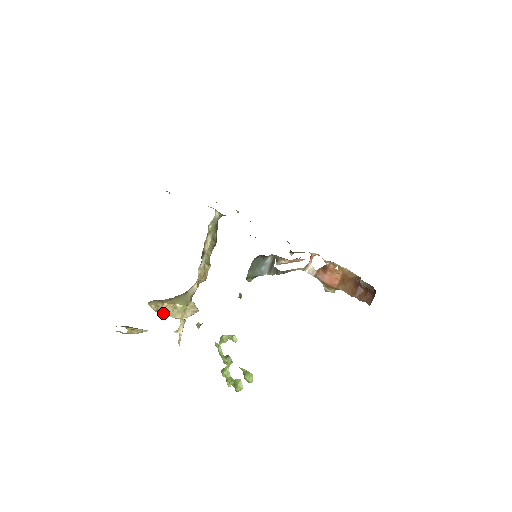
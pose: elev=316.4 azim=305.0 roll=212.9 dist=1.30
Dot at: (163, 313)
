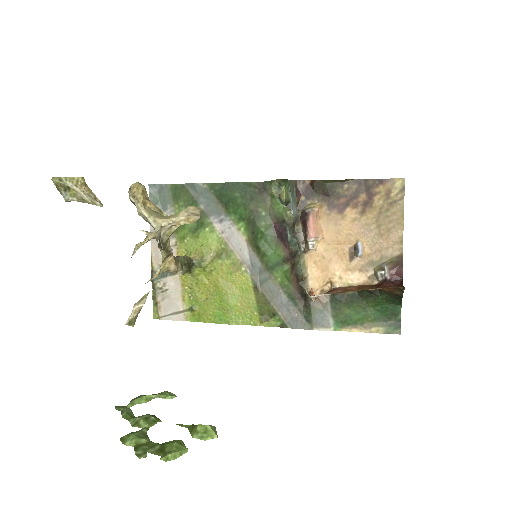
Dot at: (142, 205)
